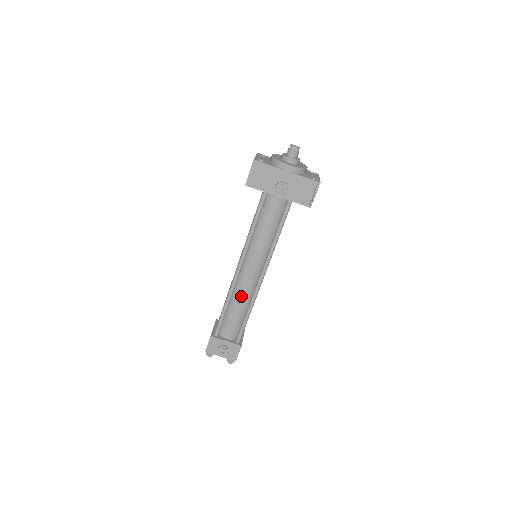
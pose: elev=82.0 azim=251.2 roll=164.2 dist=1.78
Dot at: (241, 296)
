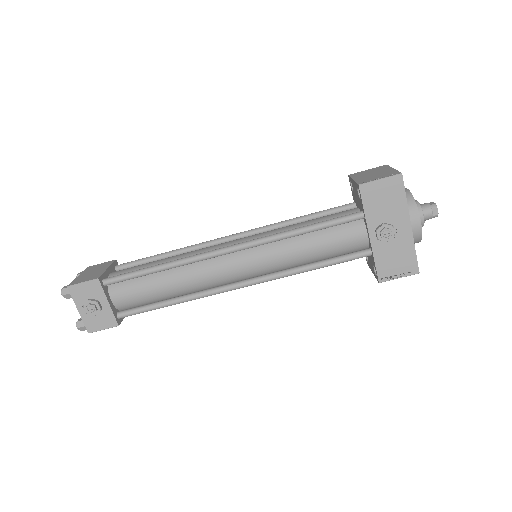
Dot at: (191, 278)
